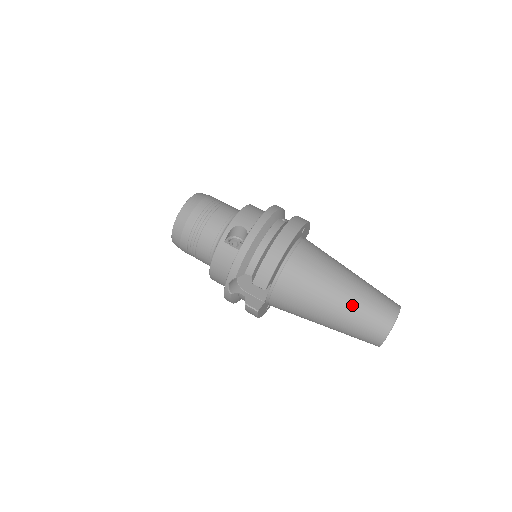
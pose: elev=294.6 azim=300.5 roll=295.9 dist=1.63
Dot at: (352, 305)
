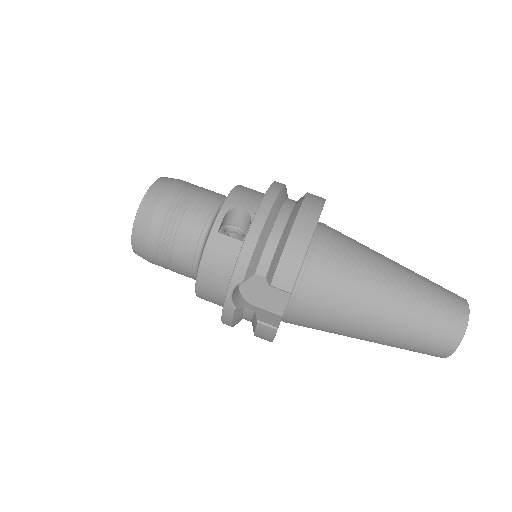
Dot at: (410, 302)
